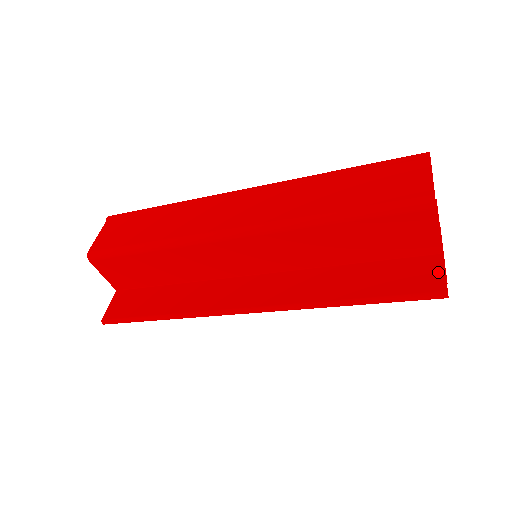
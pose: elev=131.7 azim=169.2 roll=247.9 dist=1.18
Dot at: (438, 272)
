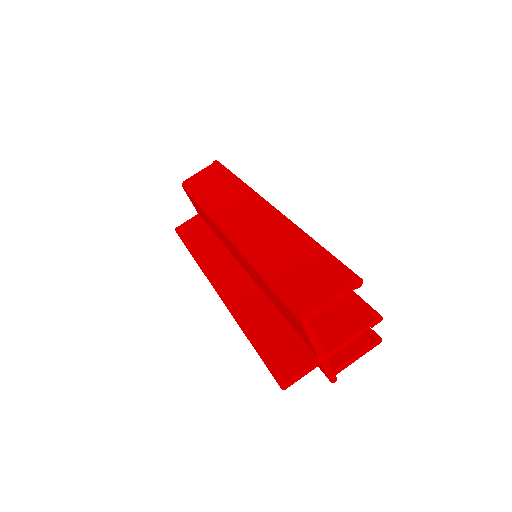
Dot at: (298, 368)
